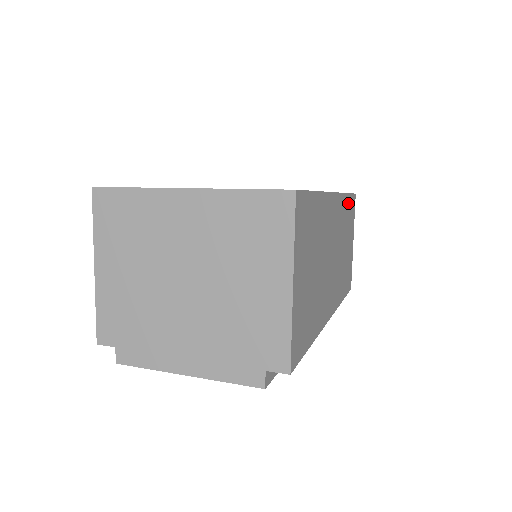
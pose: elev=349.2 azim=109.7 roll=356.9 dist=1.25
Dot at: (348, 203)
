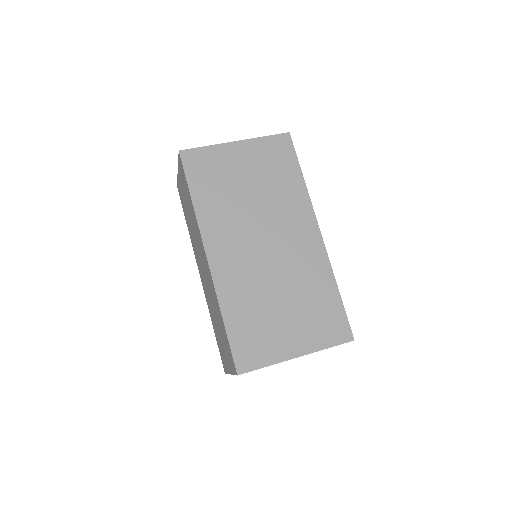
Dot at: occluded
